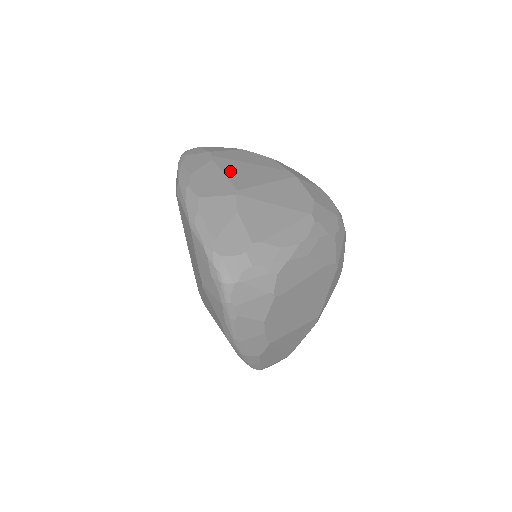
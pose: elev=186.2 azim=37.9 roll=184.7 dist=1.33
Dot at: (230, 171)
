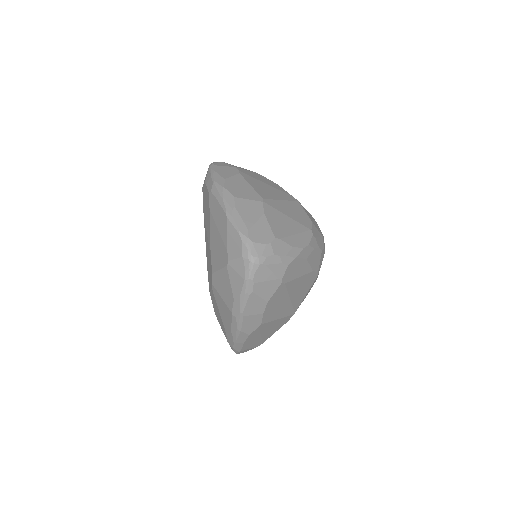
Dot at: (254, 184)
